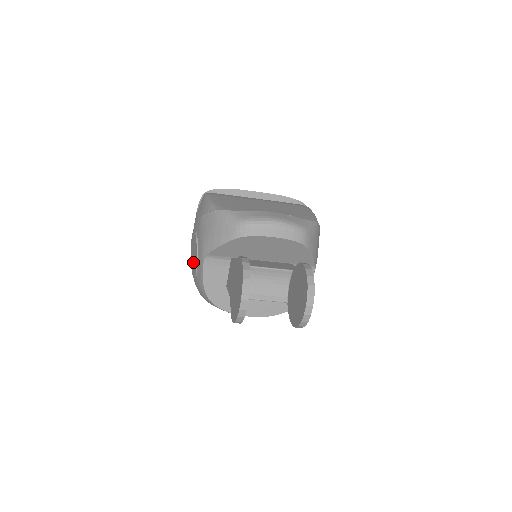
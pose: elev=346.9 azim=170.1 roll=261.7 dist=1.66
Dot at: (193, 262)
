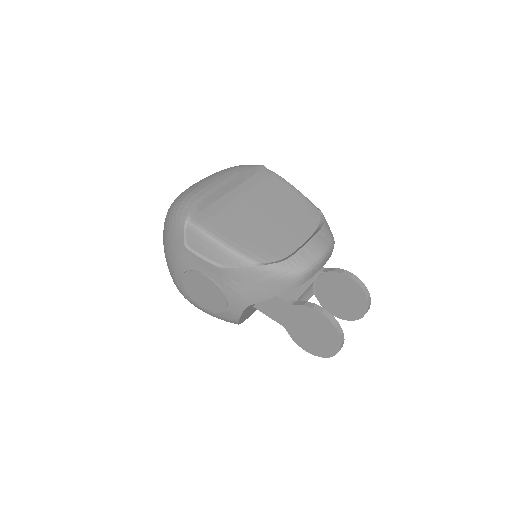
Dot at: (203, 298)
